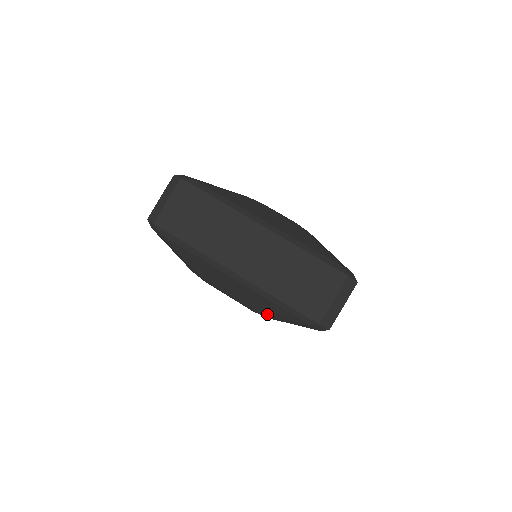
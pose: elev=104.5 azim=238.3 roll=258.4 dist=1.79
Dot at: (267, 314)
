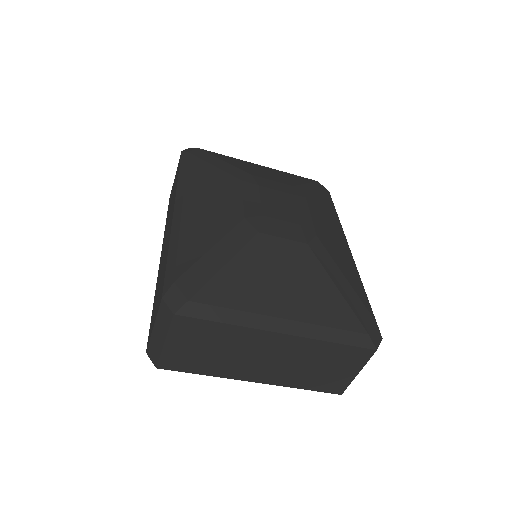
Dot at: occluded
